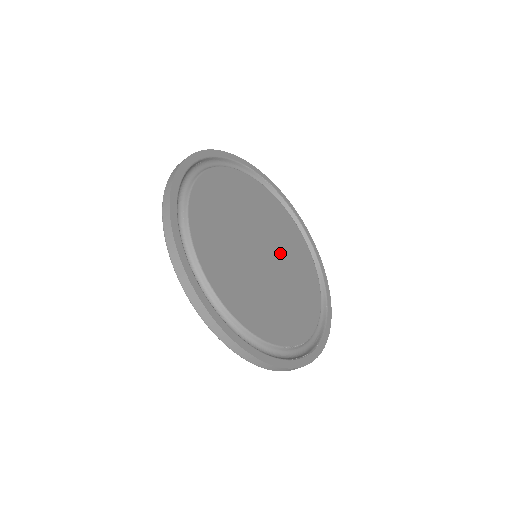
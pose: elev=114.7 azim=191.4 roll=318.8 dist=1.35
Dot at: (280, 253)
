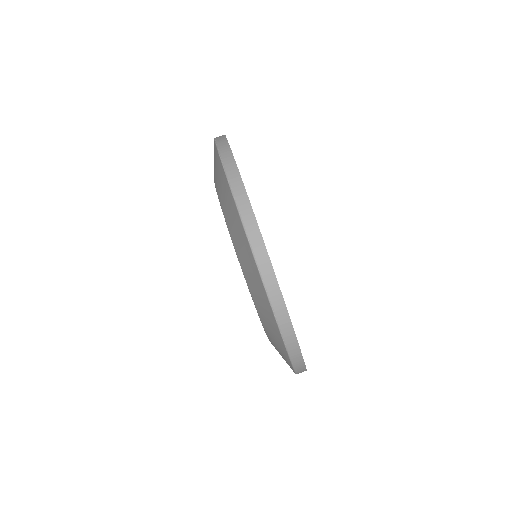
Dot at: occluded
